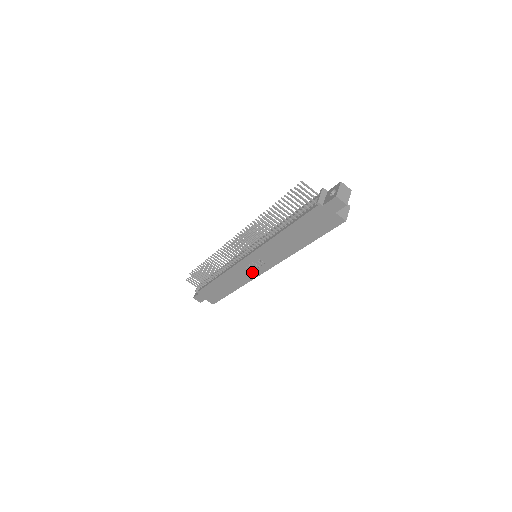
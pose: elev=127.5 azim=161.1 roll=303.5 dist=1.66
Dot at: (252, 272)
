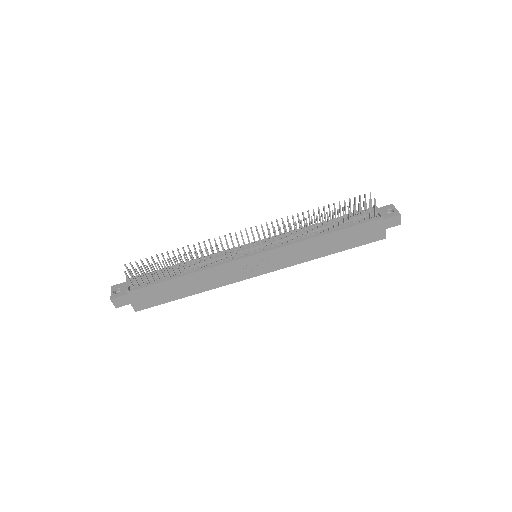
Dot at: (244, 273)
